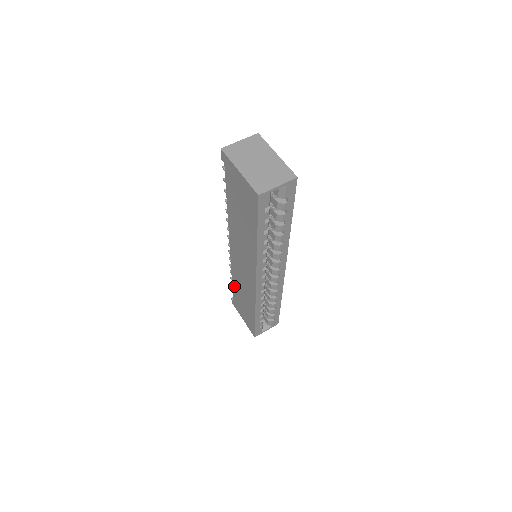
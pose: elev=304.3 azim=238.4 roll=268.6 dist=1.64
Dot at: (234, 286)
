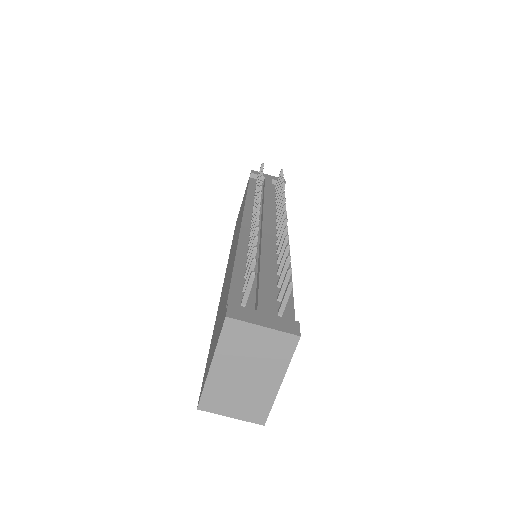
Dot at: (245, 196)
